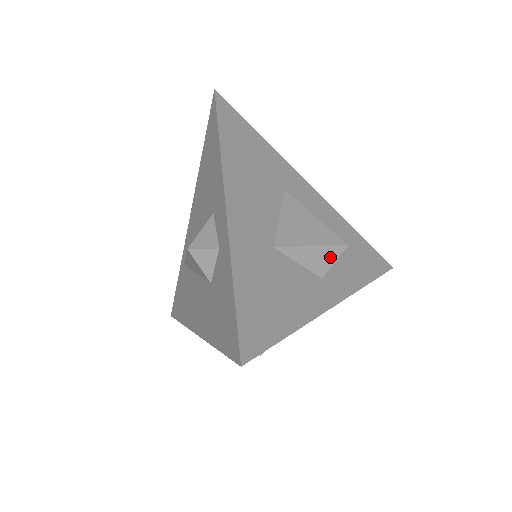
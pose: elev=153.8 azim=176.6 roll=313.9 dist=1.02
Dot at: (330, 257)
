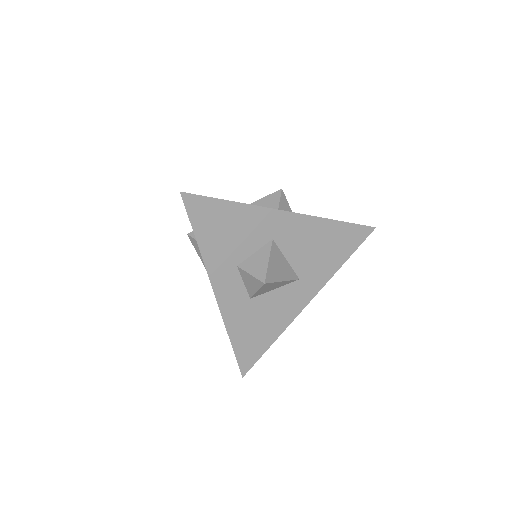
Dot at: (275, 200)
